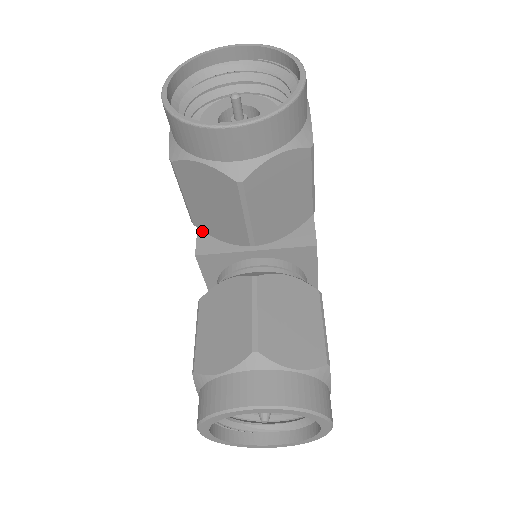
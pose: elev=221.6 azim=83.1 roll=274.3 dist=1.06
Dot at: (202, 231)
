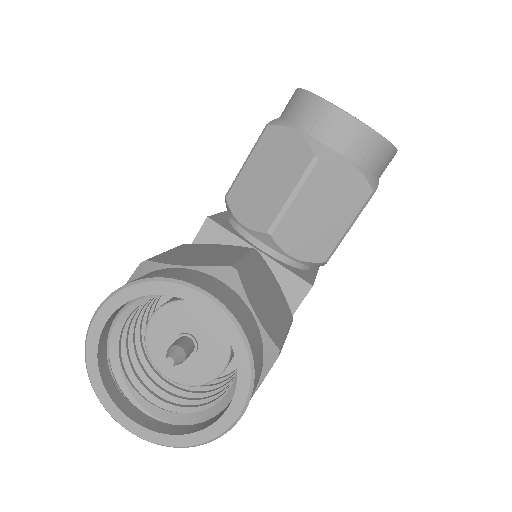
Dot at: (221, 216)
